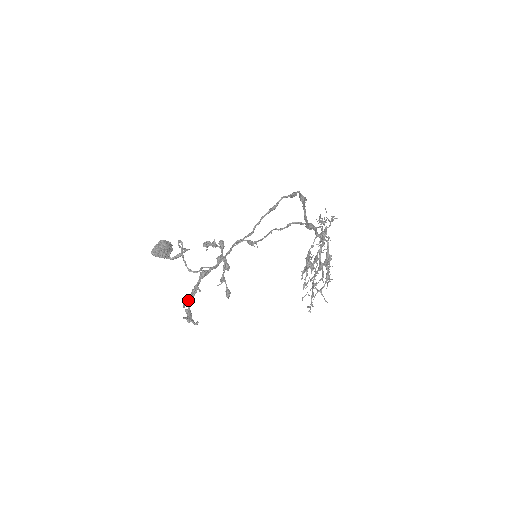
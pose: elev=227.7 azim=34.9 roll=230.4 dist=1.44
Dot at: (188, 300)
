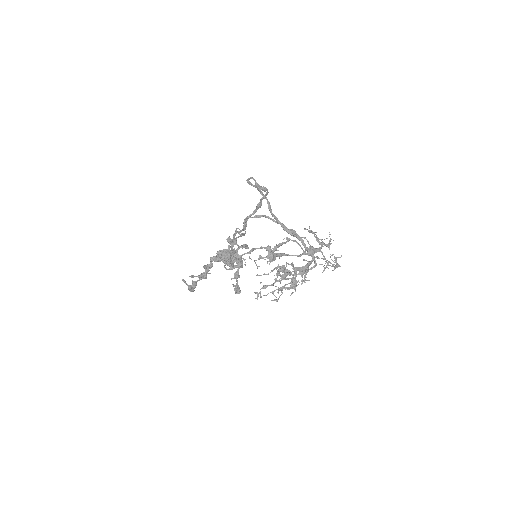
Dot at: (199, 276)
